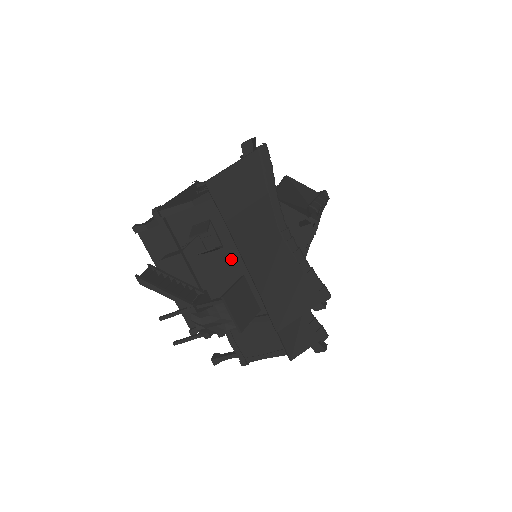
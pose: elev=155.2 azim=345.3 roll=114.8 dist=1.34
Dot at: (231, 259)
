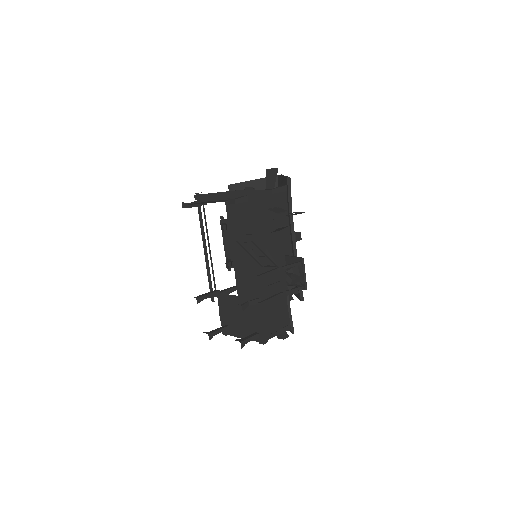
Dot at: (282, 241)
